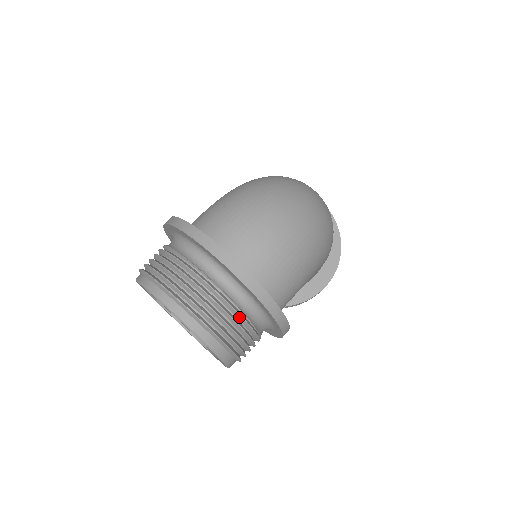
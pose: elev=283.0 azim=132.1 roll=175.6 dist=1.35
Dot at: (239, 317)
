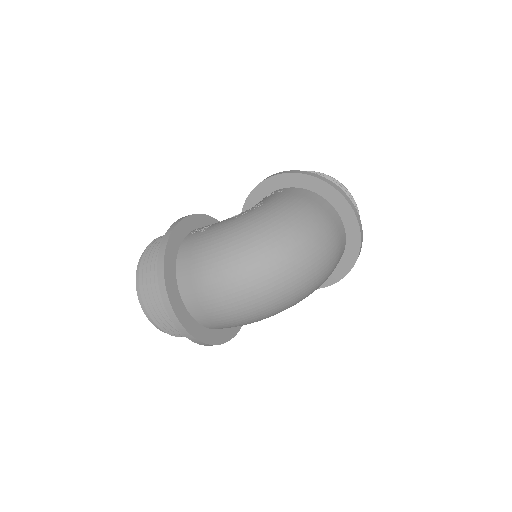
Dot at: occluded
